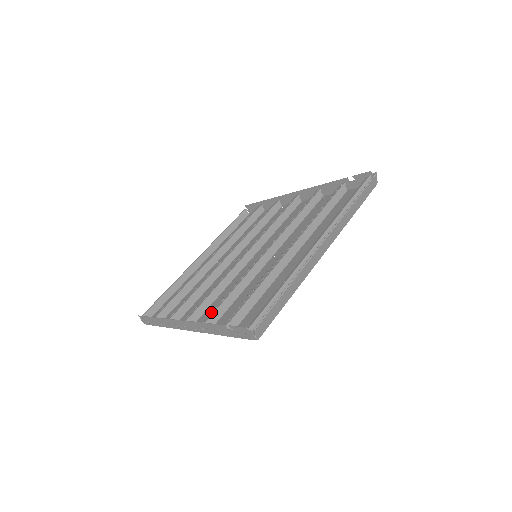
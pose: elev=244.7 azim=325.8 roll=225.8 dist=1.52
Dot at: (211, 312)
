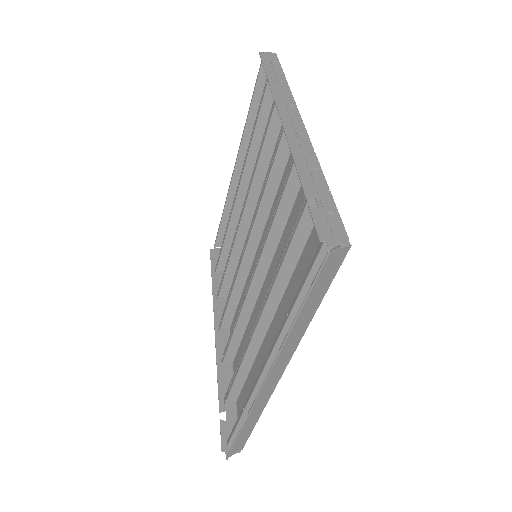
Dot at: (224, 350)
